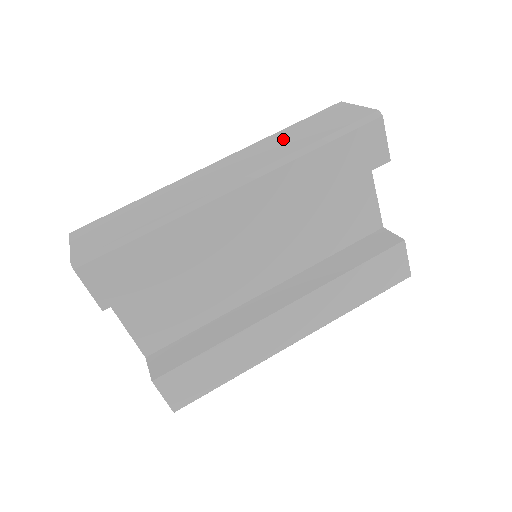
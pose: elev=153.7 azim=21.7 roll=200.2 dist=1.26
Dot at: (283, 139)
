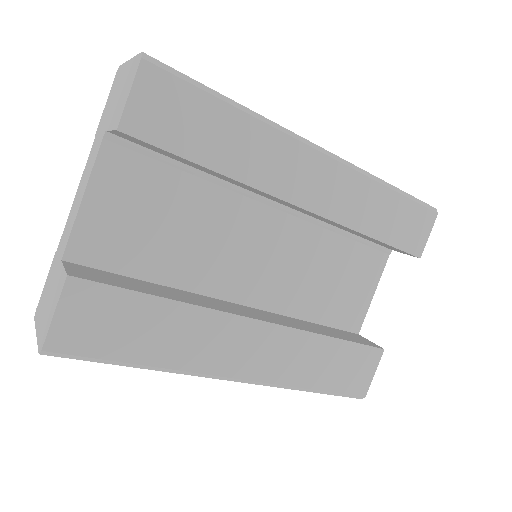
Dot at: occluded
